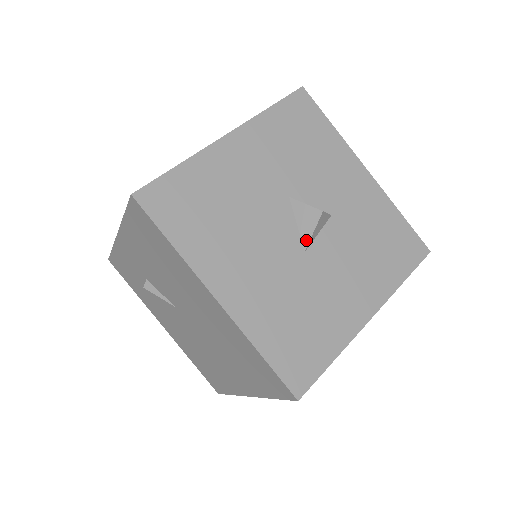
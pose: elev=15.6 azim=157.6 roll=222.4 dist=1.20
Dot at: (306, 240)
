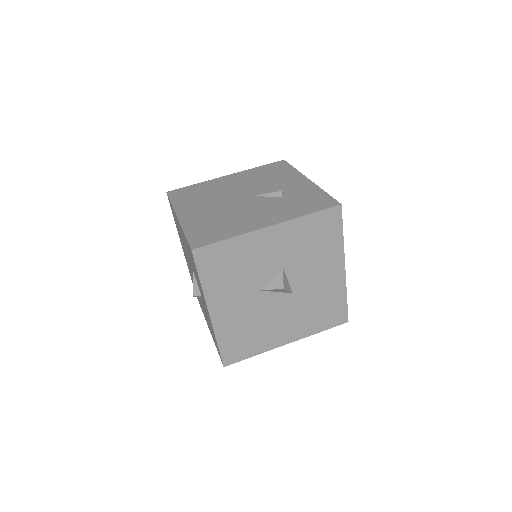
Dot at: (288, 292)
